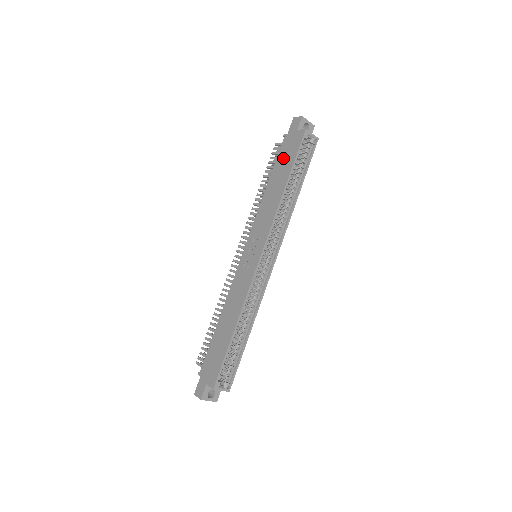
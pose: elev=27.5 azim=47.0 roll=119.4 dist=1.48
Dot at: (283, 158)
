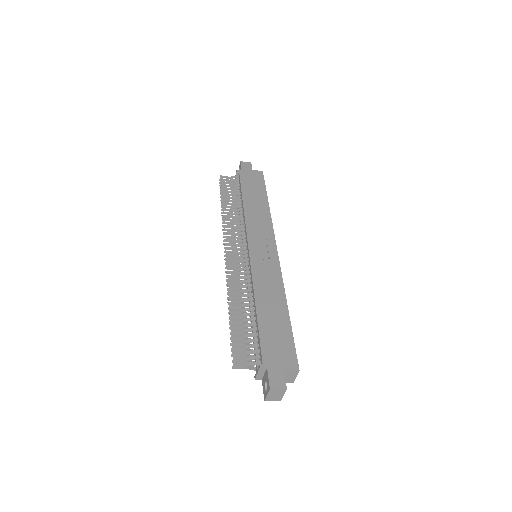
Dot at: (250, 185)
